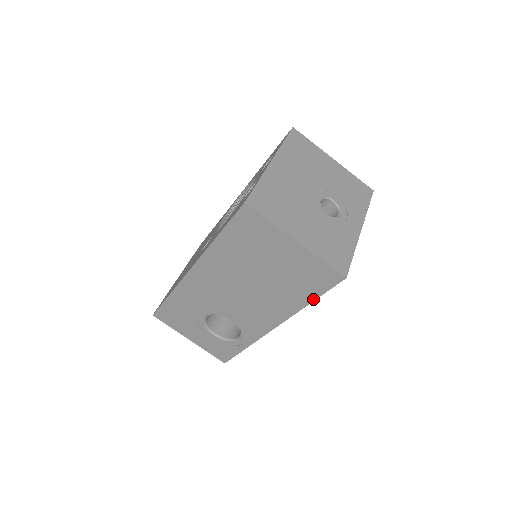
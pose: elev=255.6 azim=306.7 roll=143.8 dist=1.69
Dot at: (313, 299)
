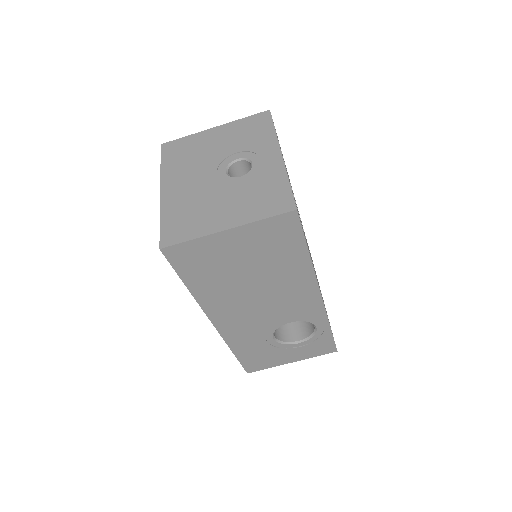
Dot at: (305, 249)
